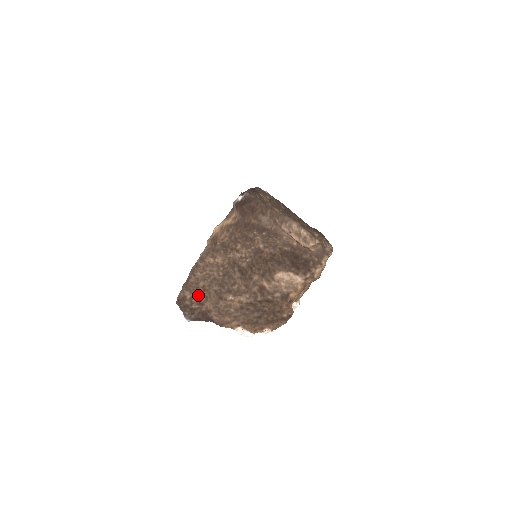
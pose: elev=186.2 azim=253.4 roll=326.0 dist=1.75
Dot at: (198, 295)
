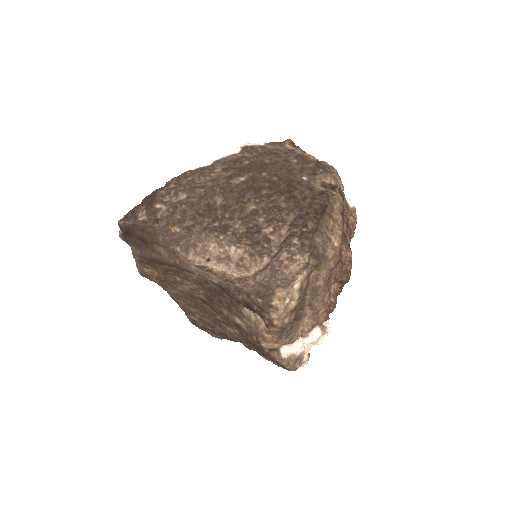
Dot at: (202, 319)
